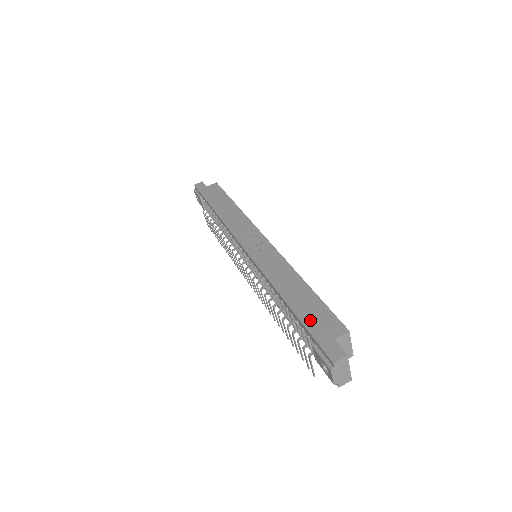
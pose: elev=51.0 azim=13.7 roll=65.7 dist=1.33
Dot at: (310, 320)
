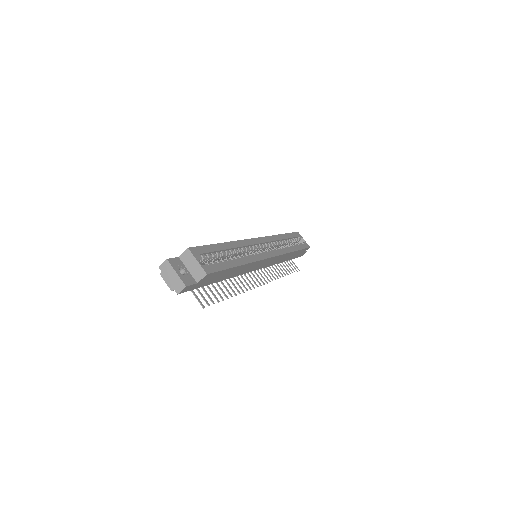
Dot at: occluded
